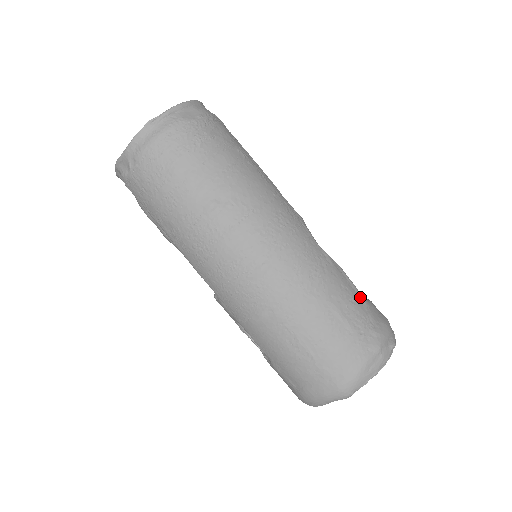
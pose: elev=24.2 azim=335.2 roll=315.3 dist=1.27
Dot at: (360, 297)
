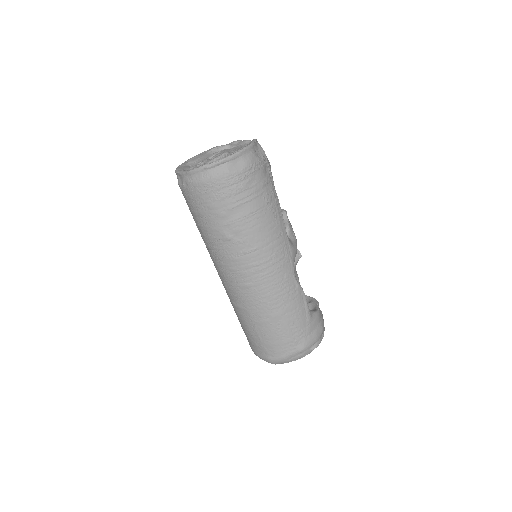
Dot at: (307, 316)
